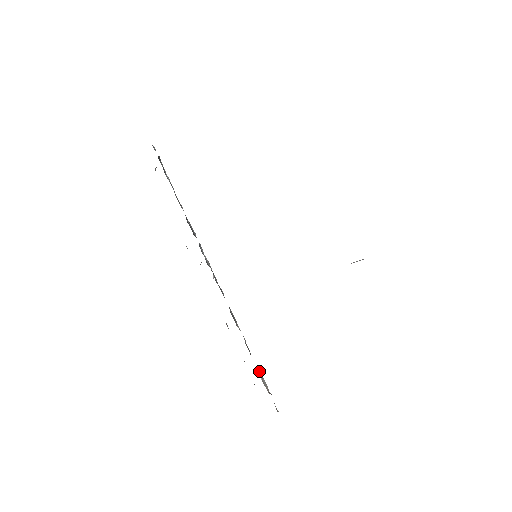
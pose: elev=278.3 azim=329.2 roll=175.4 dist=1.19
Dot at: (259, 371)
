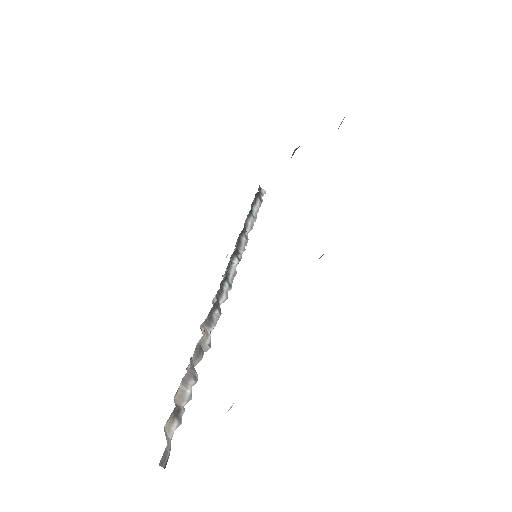
Dot at: (191, 380)
